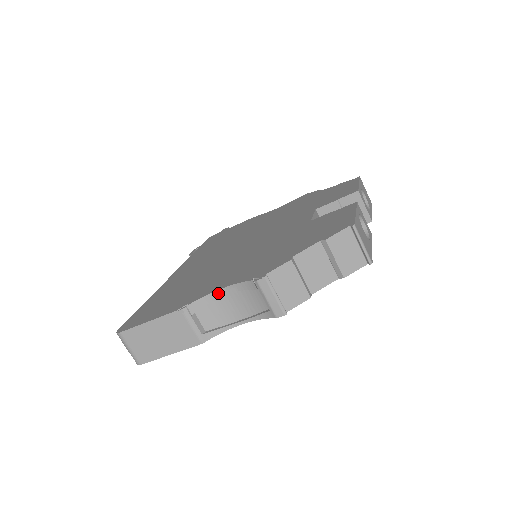
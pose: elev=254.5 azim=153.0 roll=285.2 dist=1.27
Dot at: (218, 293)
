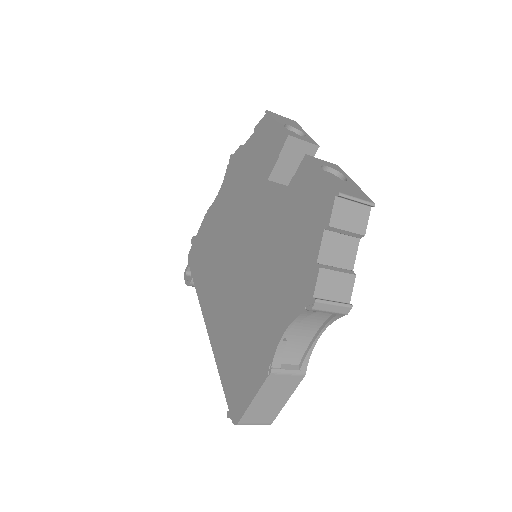
Dot at: (283, 336)
